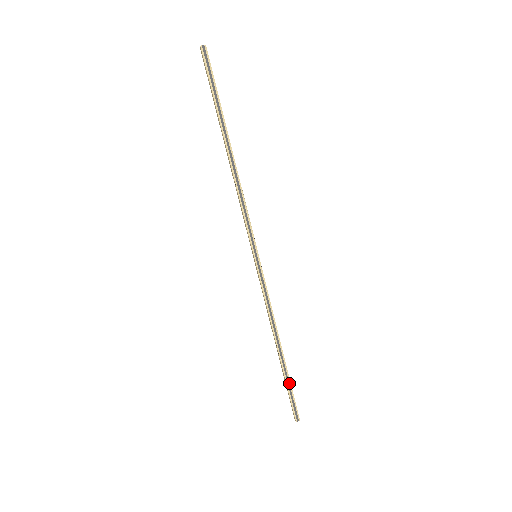
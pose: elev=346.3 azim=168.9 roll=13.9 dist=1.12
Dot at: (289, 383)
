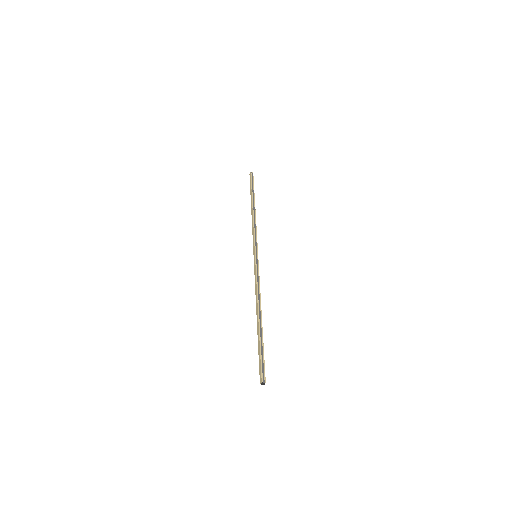
Dot at: (262, 344)
